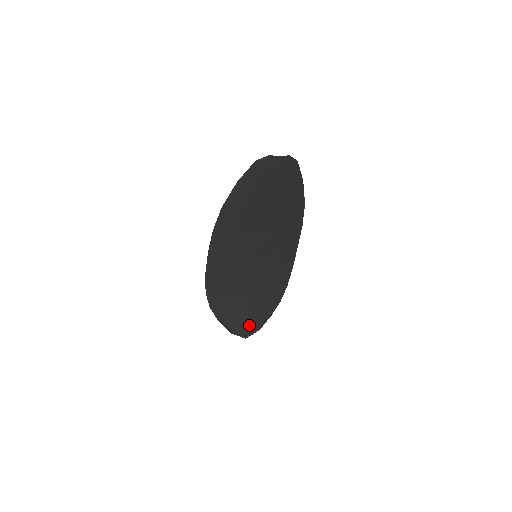
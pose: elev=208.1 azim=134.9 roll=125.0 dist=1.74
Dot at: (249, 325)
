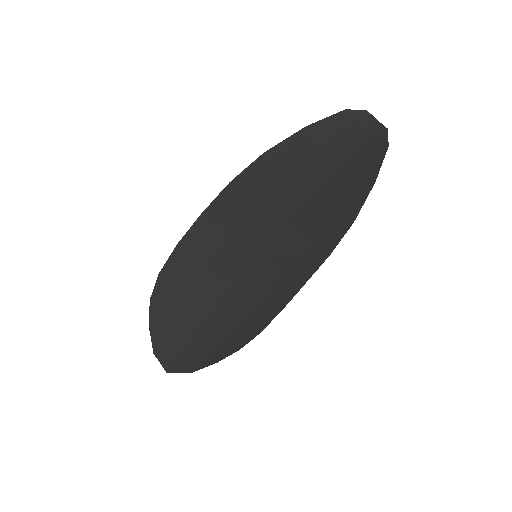
Dot at: (184, 355)
